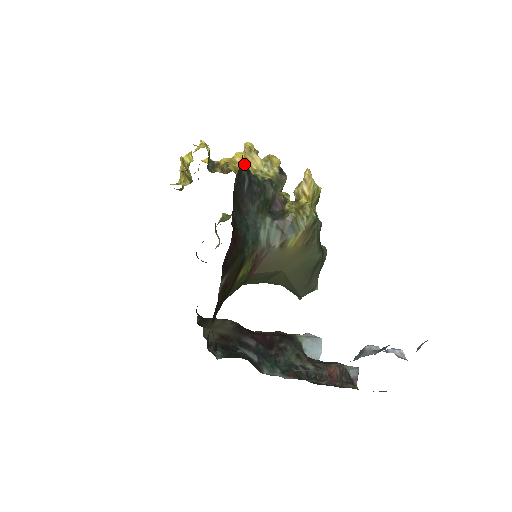
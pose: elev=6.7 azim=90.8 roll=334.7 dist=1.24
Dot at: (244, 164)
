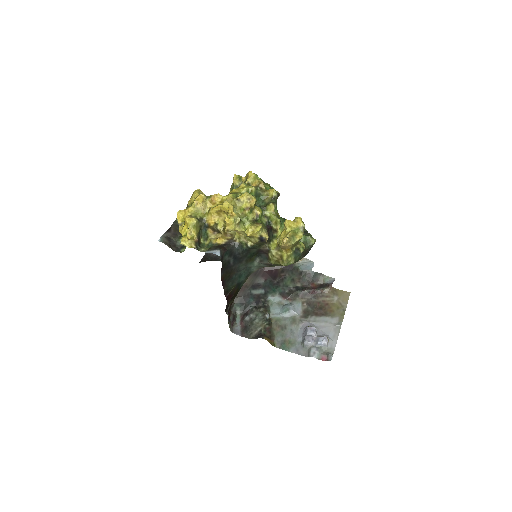
Dot at: (226, 255)
